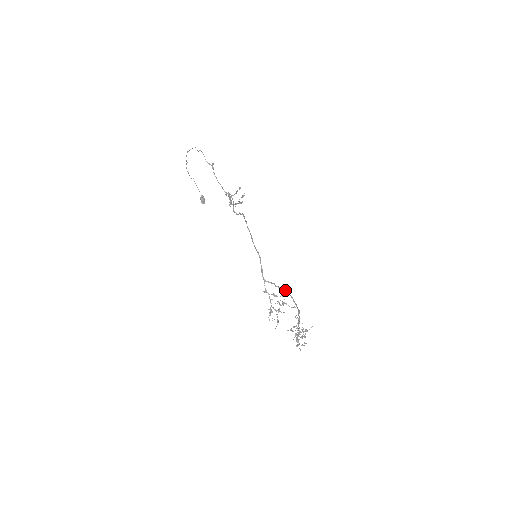
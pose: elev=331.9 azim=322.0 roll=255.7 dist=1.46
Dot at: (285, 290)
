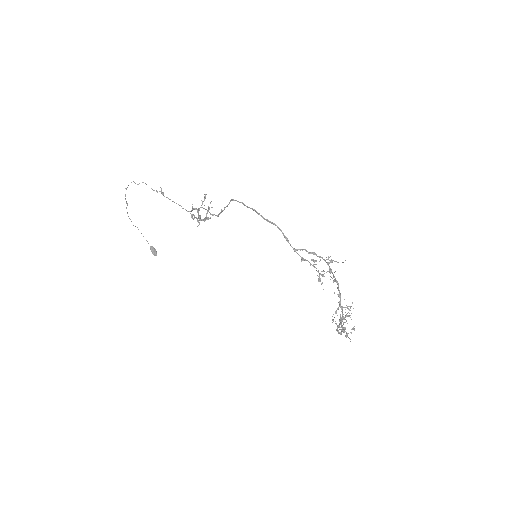
Dot at: (319, 256)
